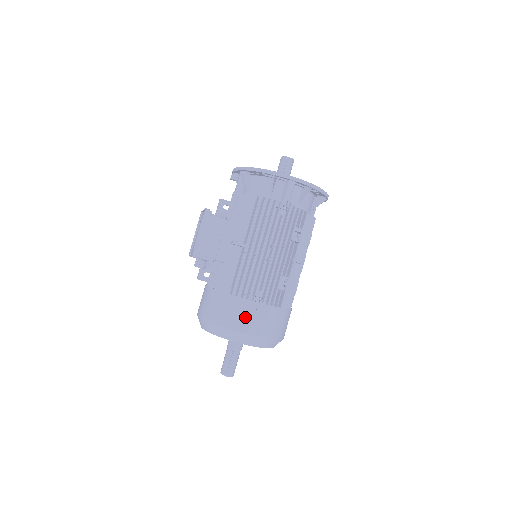
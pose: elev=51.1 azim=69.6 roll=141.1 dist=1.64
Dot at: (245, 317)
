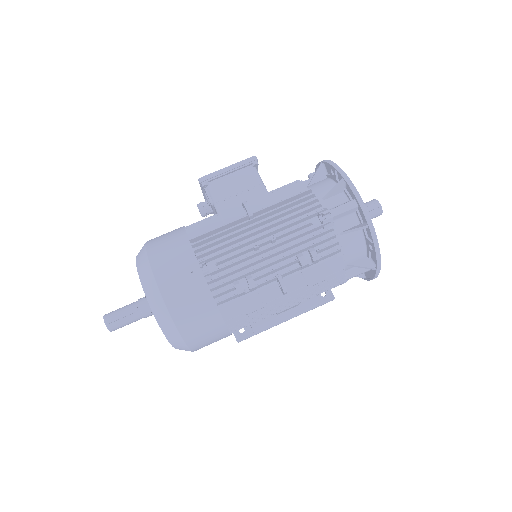
Dot at: (174, 267)
